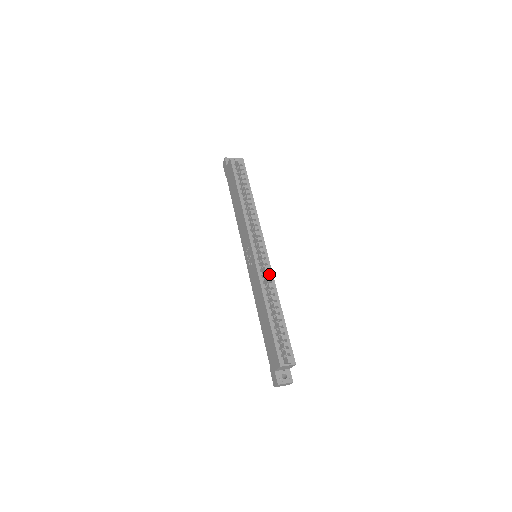
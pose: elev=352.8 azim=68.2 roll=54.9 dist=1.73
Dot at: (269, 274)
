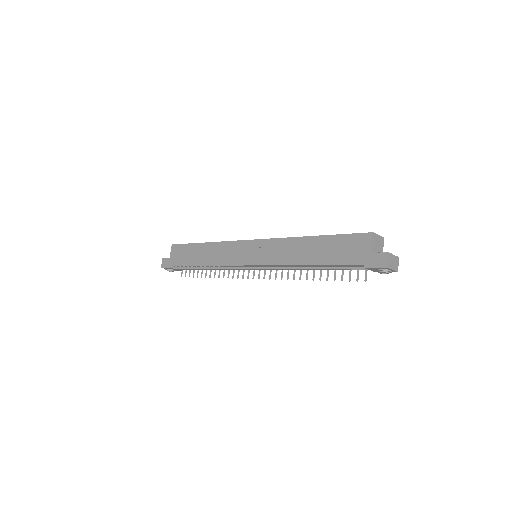
Dot at: occluded
